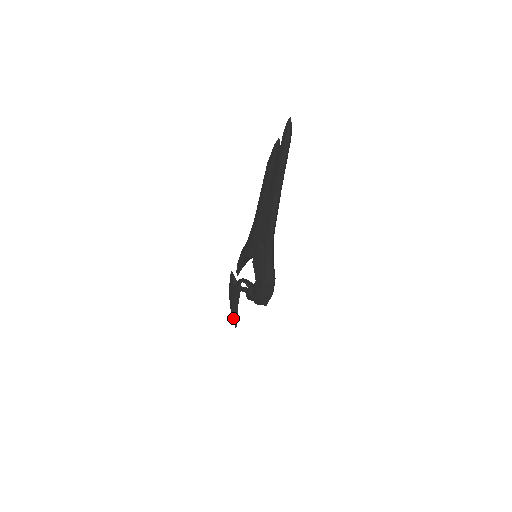
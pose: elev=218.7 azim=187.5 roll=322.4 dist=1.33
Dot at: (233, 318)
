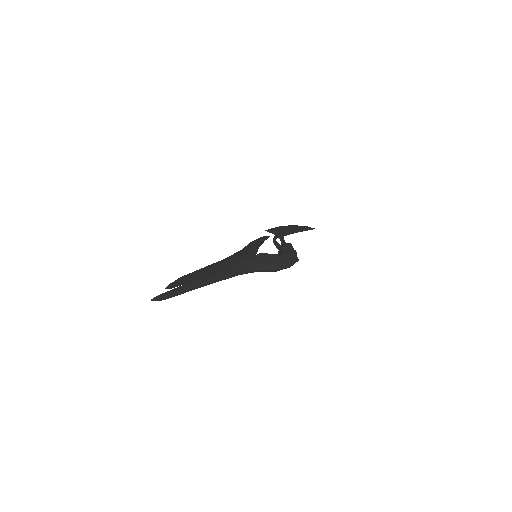
Dot at: occluded
